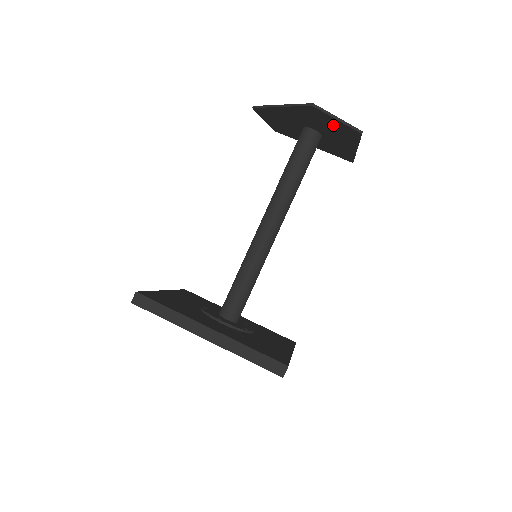
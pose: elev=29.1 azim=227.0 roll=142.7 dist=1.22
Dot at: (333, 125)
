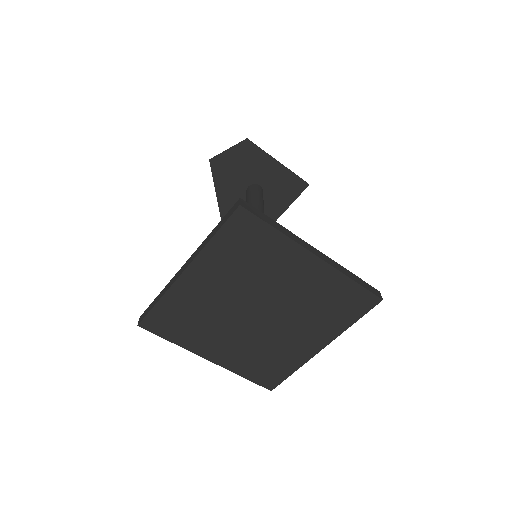
Dot at: (237, 160)
